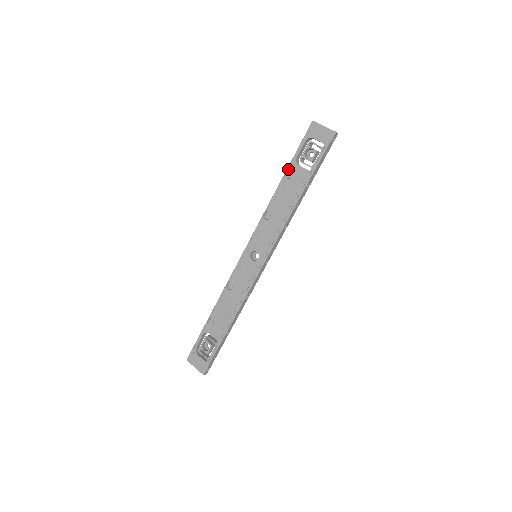
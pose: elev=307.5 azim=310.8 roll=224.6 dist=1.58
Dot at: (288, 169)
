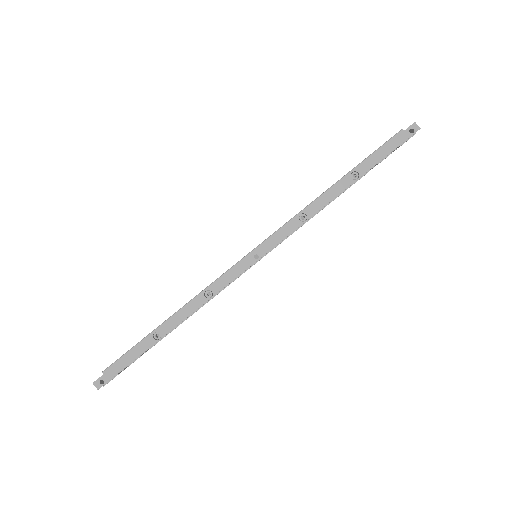
Dot at: occluded
